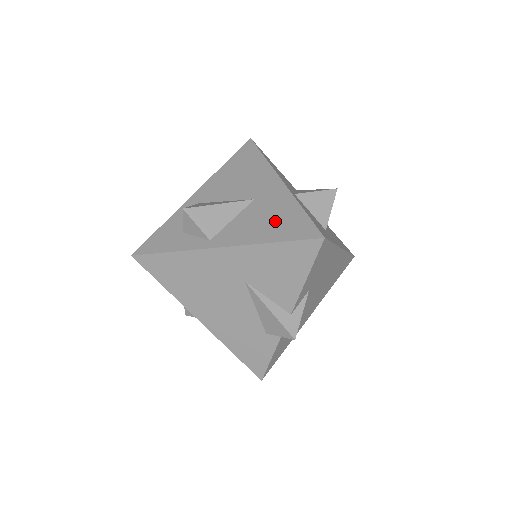
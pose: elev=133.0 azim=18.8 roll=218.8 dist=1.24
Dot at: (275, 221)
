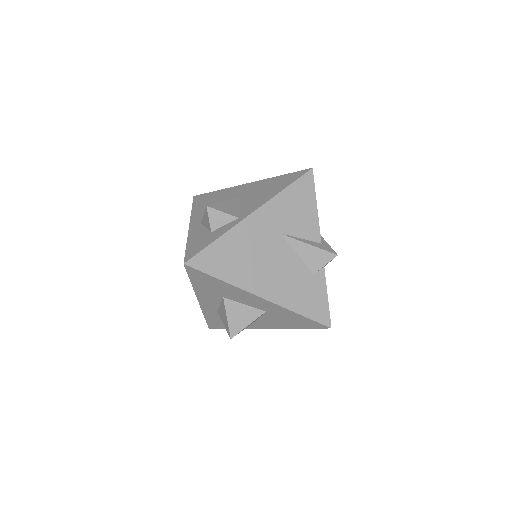
Dot at: (271, 187)
